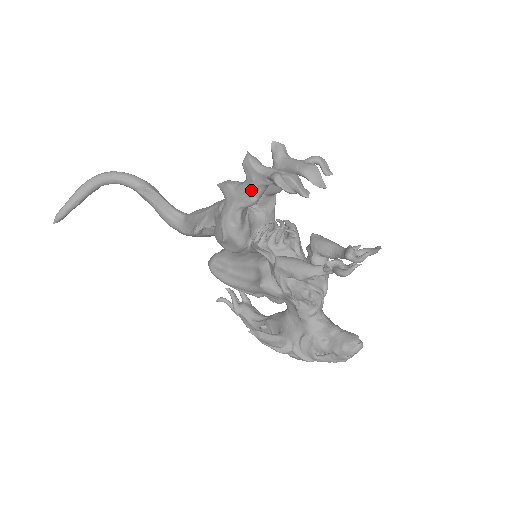
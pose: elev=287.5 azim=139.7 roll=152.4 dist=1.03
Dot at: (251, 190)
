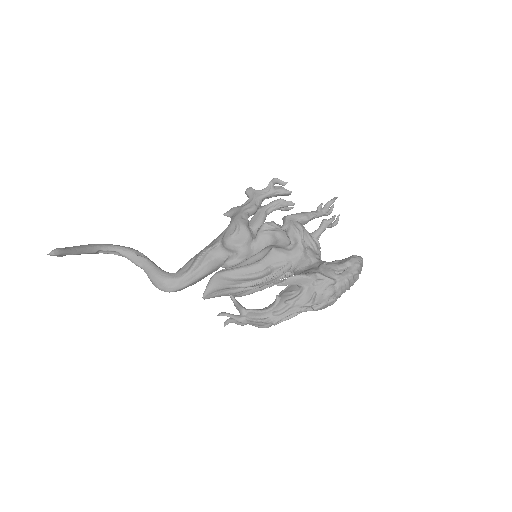
Dot at: (254, 200)
